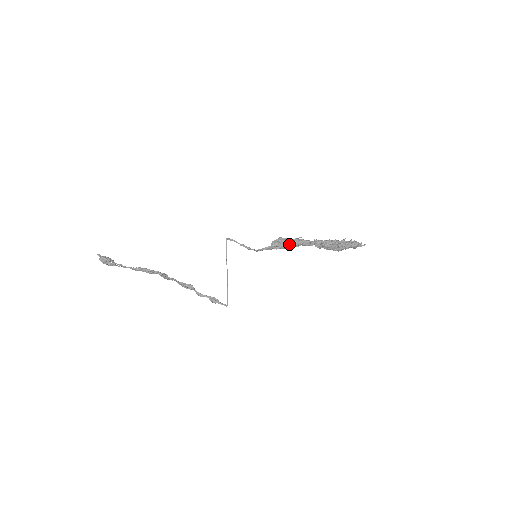
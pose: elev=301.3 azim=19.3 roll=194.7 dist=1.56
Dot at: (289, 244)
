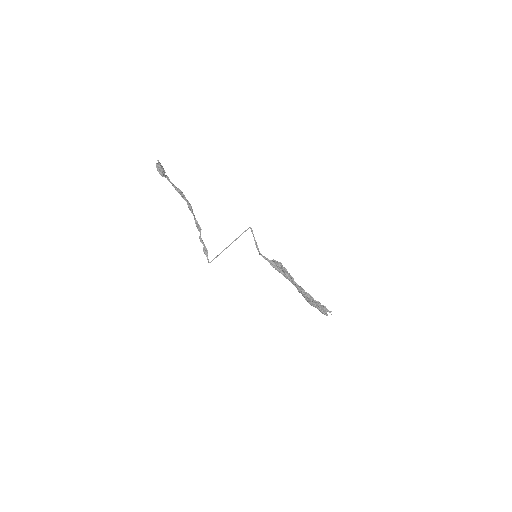
Dot at: (282, 272)
